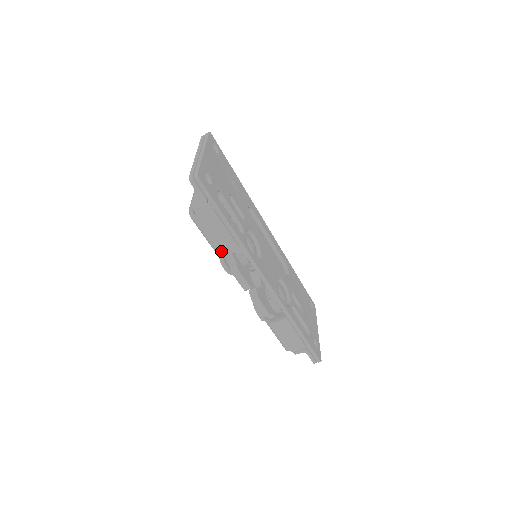
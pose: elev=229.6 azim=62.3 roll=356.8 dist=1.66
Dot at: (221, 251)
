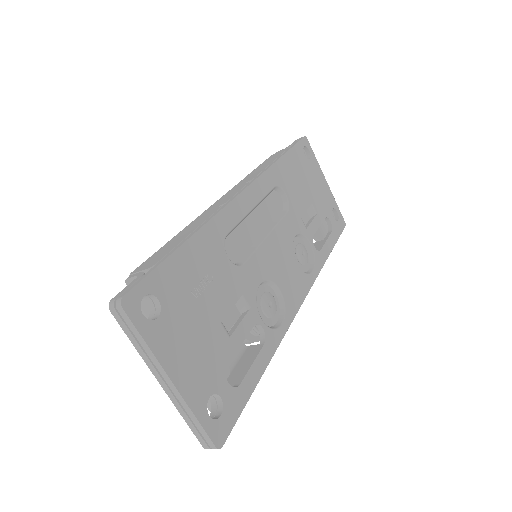
Dot at: occluded
